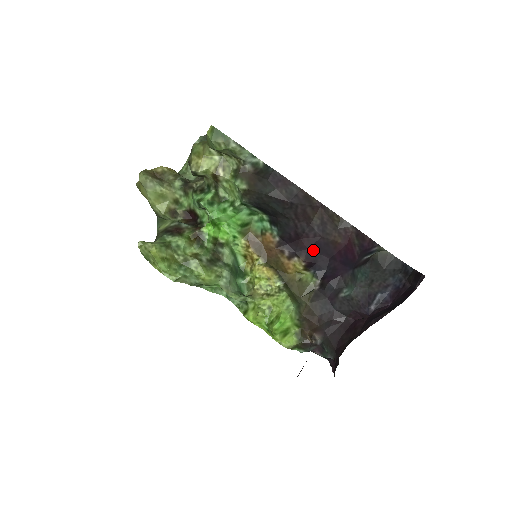
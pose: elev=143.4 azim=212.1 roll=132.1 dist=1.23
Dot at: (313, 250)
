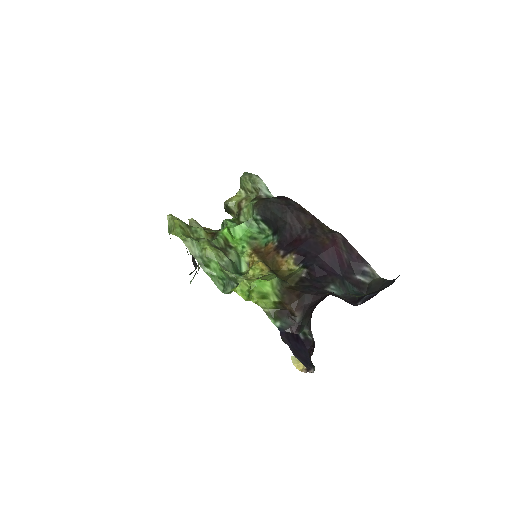
Dot at: (304, 248)
